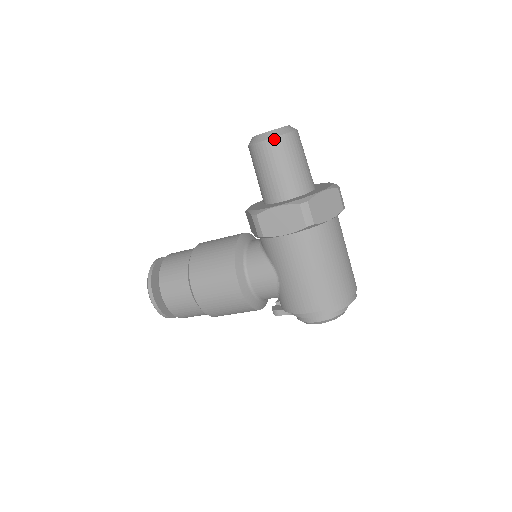
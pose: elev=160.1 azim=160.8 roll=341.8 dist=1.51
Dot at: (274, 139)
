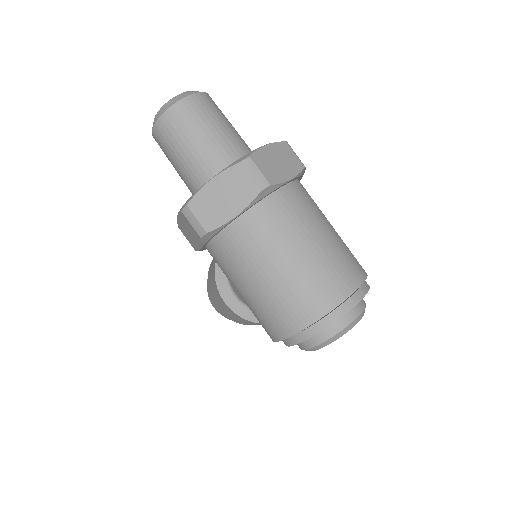
Dot at: (155, 128)
